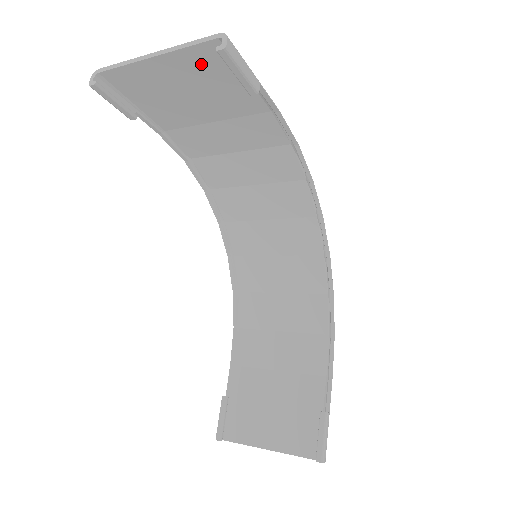
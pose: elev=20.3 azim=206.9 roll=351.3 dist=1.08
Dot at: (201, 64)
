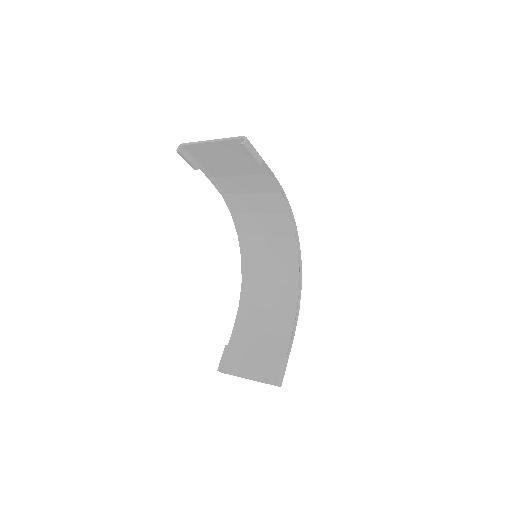
Dot at: (234, 148)
